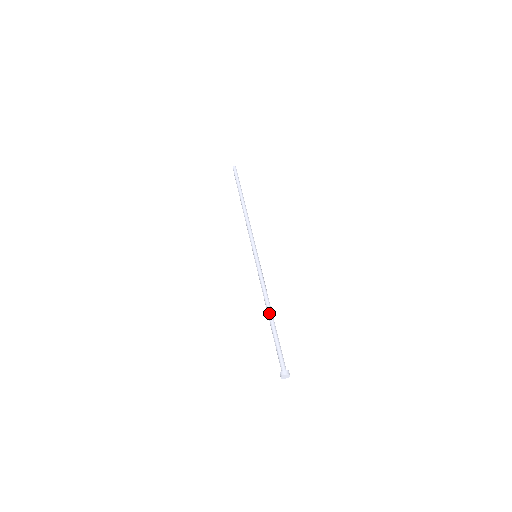
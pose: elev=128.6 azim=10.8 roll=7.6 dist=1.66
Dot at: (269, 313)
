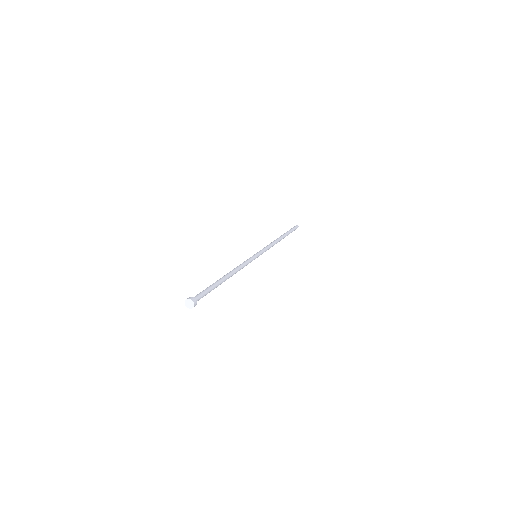
Dot at: (224, 276)
